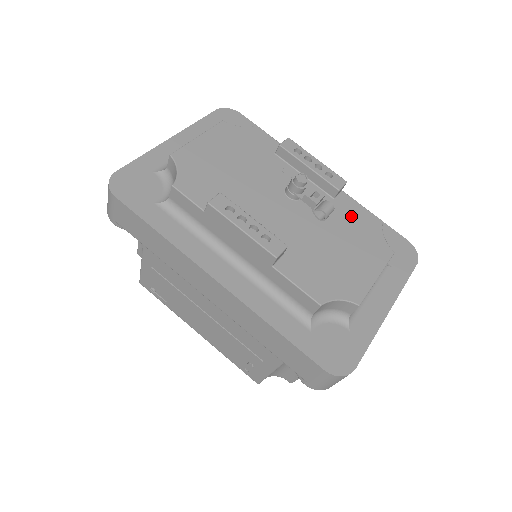
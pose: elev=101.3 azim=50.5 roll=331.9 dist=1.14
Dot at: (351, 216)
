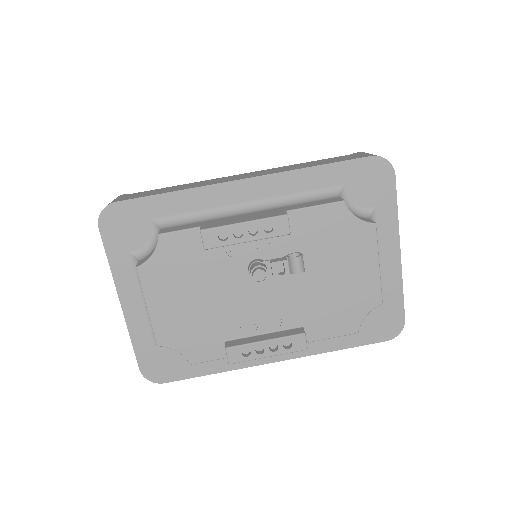
Dot at: (316, 231)
